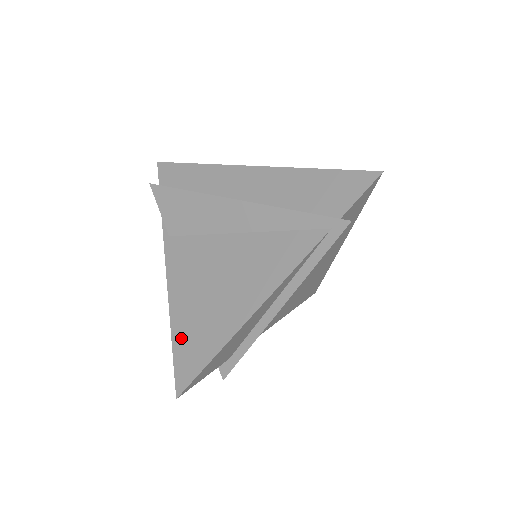
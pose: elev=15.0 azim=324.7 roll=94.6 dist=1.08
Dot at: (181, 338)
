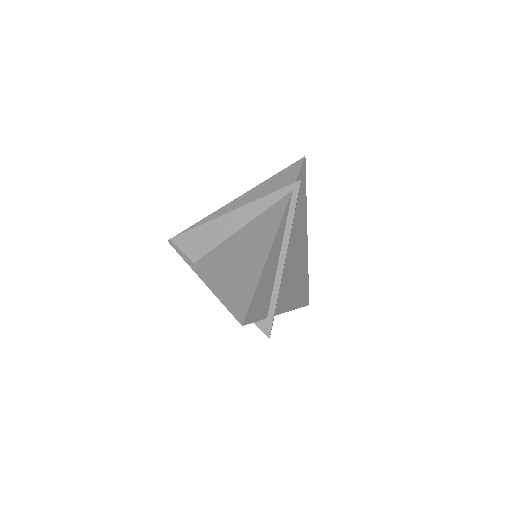
Dot at: (229, 297)
